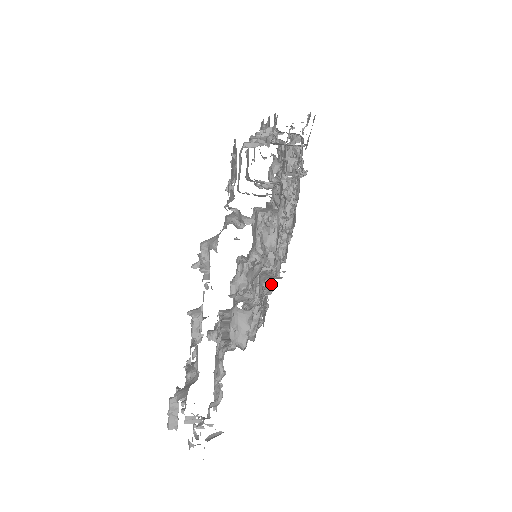
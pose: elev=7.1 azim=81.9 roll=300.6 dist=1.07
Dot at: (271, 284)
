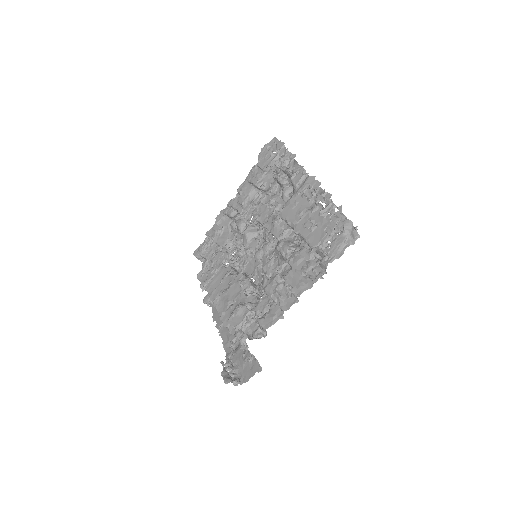
Dot at: occluded
